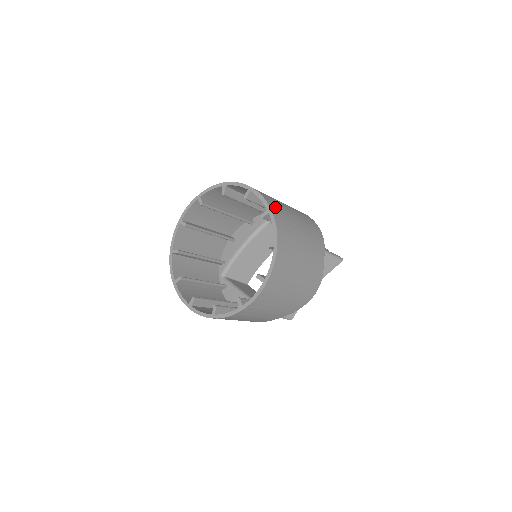
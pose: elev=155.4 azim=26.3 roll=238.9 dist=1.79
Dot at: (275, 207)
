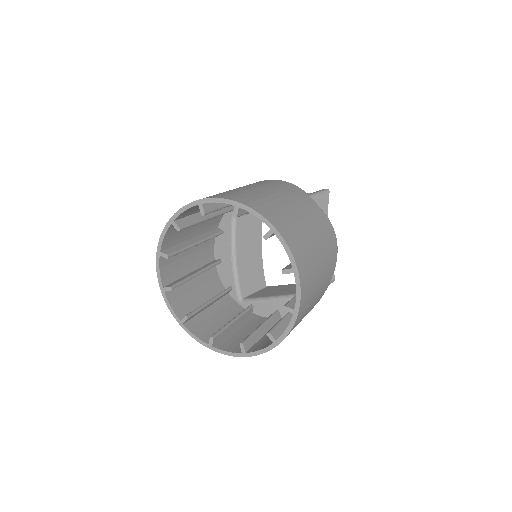
Dot at: (238, 197)
